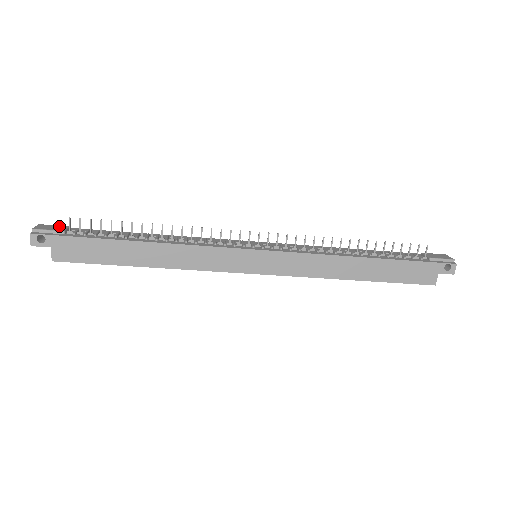
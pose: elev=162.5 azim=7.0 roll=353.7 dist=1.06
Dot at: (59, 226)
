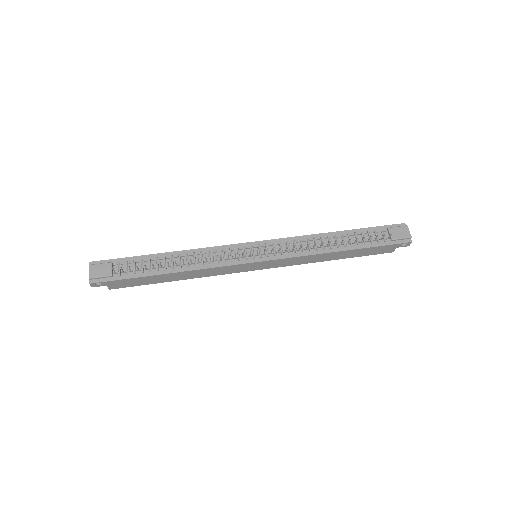
Dot at: (104, 265)
